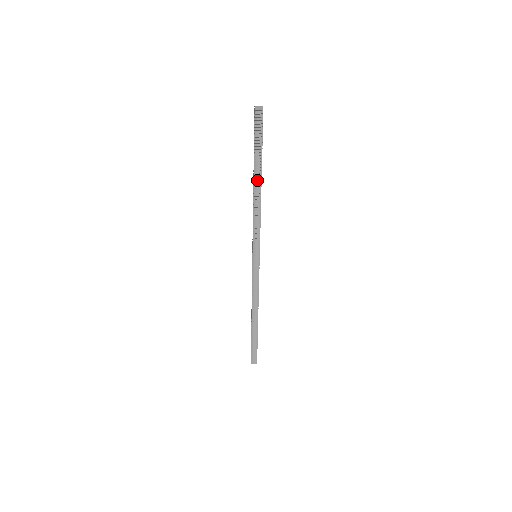
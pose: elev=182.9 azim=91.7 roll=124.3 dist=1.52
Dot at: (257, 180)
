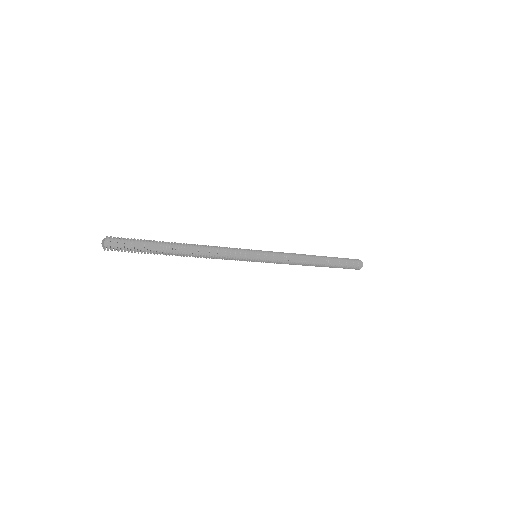
Dot at: (177, 254)
